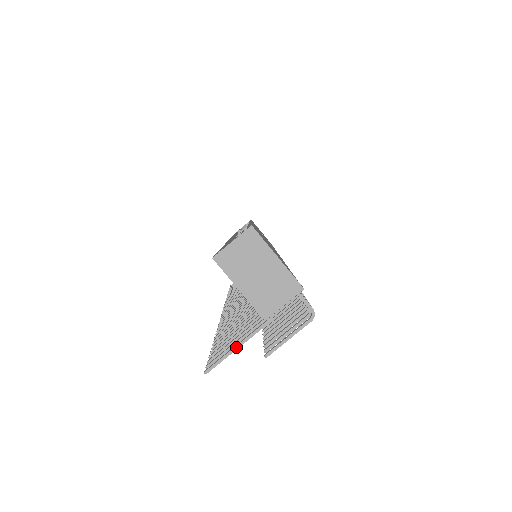
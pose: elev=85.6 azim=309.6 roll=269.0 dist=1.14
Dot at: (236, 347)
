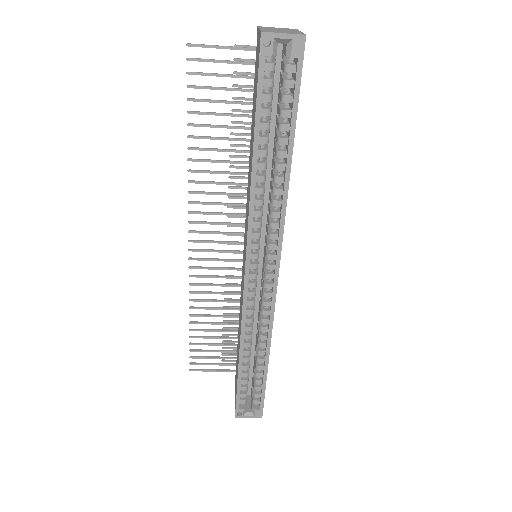
Dot at: (213, 371)
